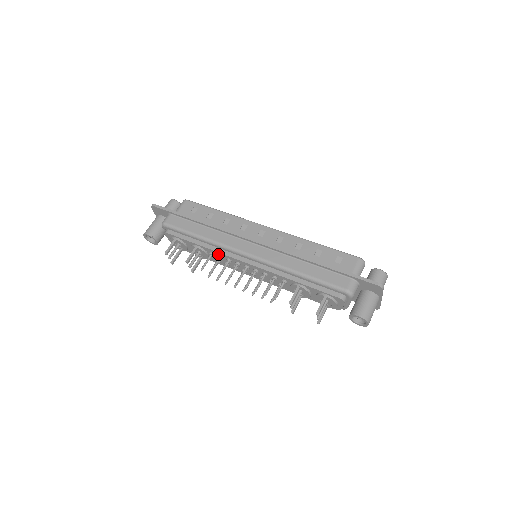
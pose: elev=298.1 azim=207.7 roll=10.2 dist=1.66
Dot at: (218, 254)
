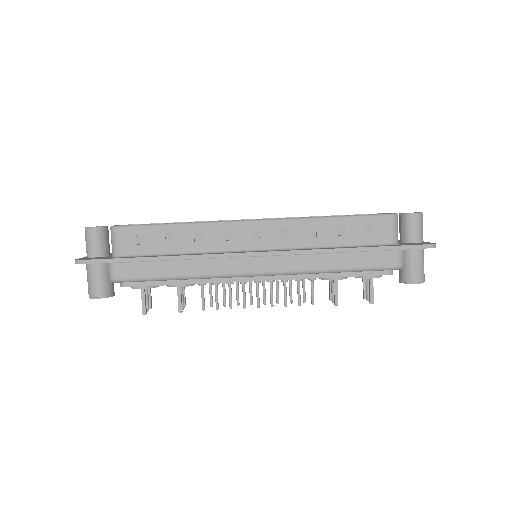
Dot at: (212, 282)
